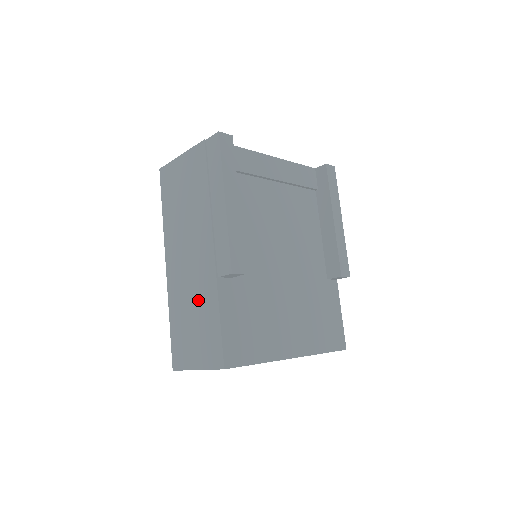
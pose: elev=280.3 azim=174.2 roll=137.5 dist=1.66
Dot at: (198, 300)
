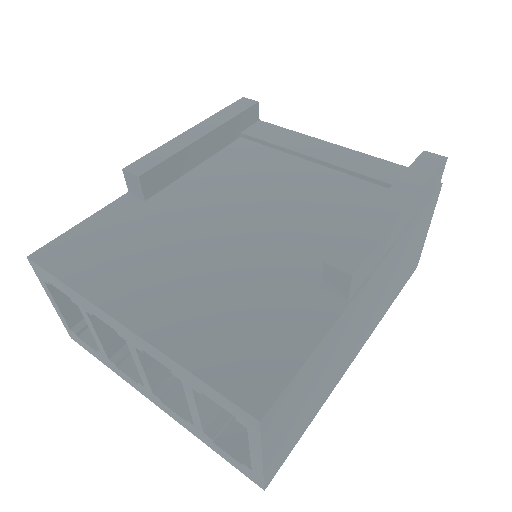
Dot at: occluded
